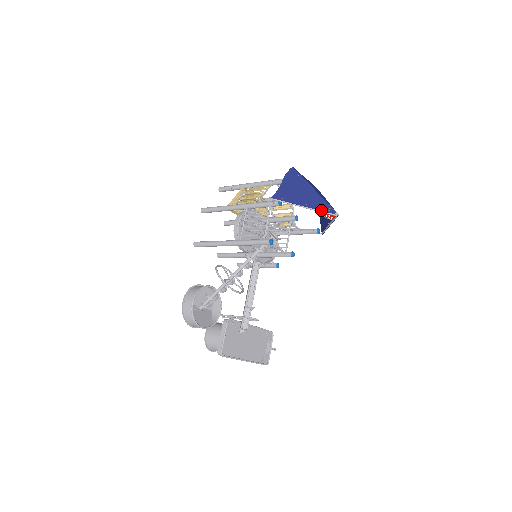
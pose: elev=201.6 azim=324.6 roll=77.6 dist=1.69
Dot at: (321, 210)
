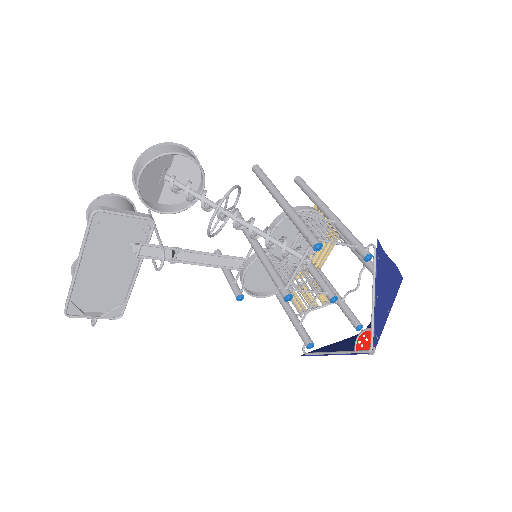
Dot at: (375, 322)
